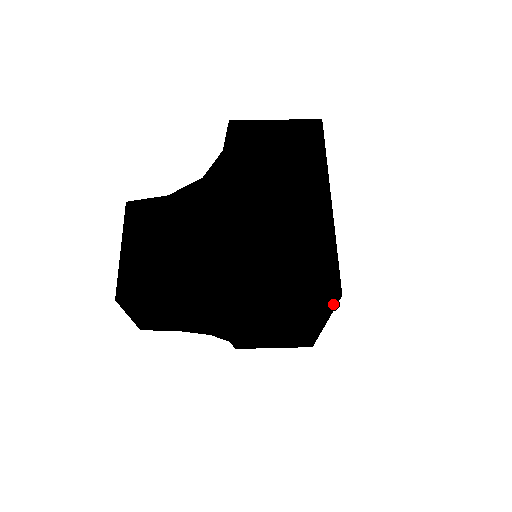
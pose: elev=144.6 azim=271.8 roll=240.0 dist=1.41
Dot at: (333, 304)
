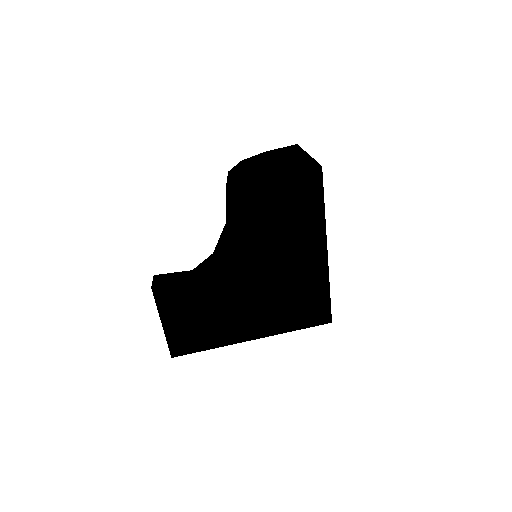
Dot at: occluded
